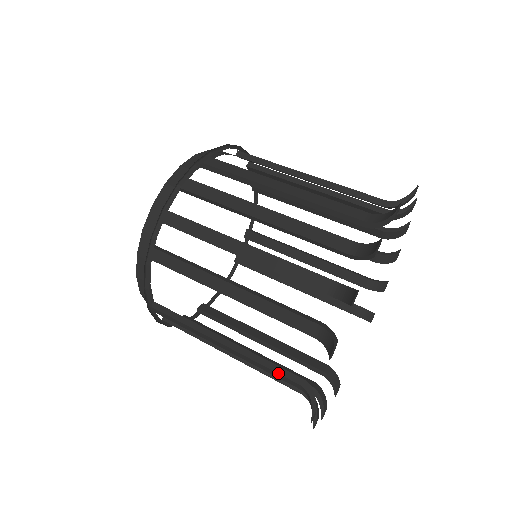
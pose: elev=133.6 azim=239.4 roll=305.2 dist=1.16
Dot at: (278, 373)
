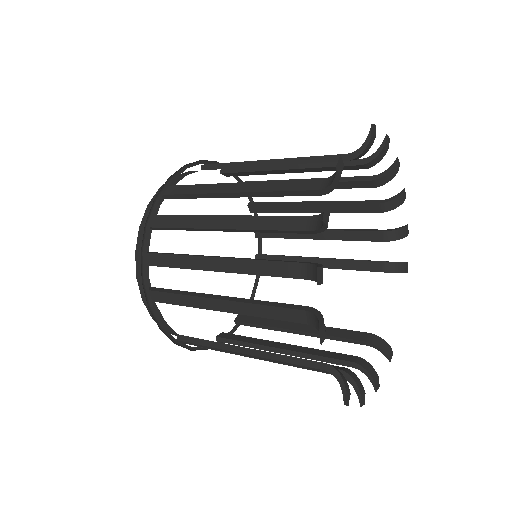
Dot at: (301, 365)
